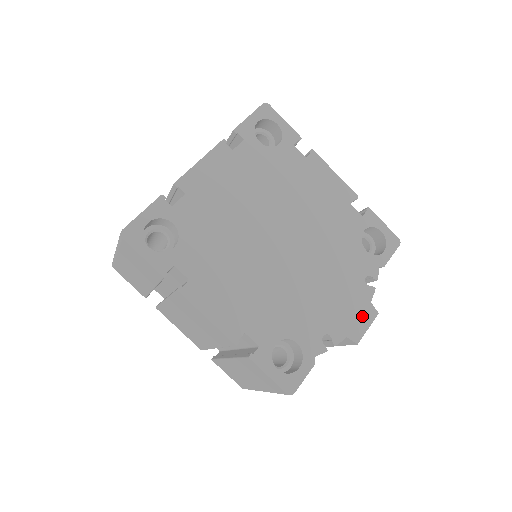
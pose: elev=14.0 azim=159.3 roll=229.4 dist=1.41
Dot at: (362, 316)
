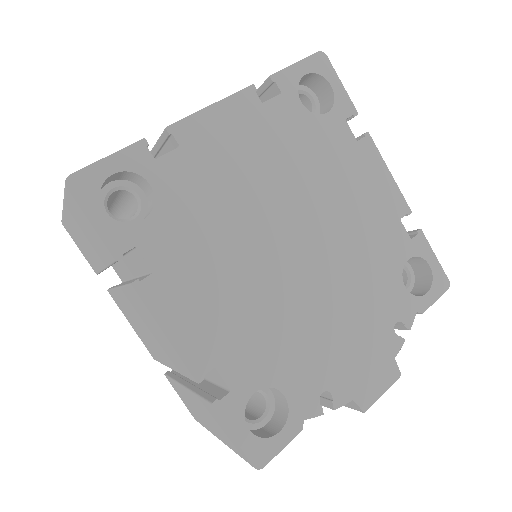
Dot at: (379, 375)
